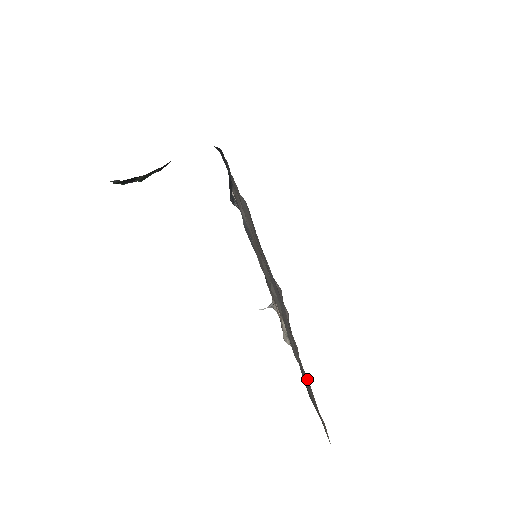
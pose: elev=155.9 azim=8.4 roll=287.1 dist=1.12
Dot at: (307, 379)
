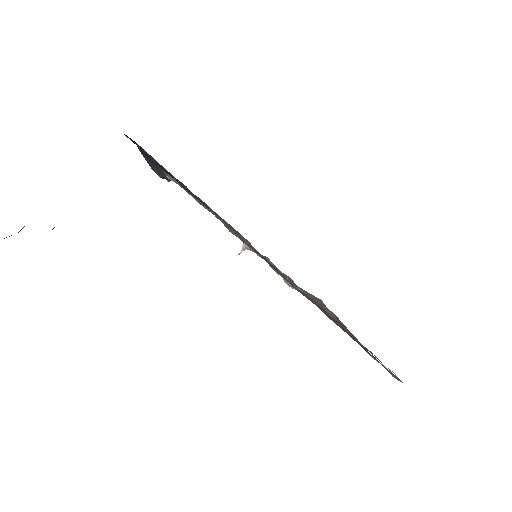
Dot at: occluded
